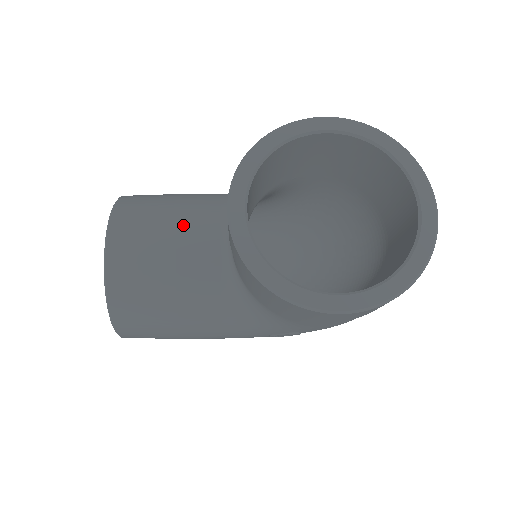
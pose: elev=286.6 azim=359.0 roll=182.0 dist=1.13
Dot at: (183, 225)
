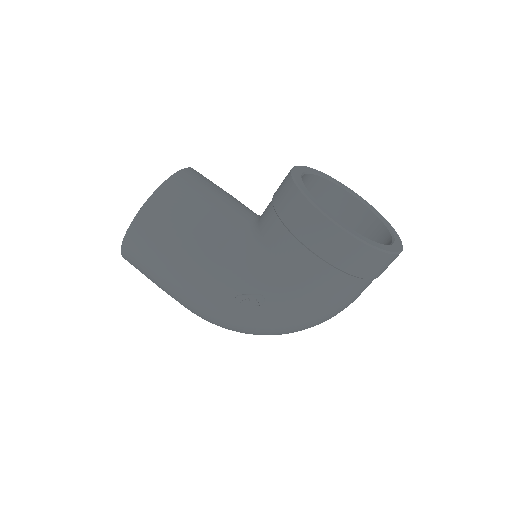
Dot at: (234, 198)
